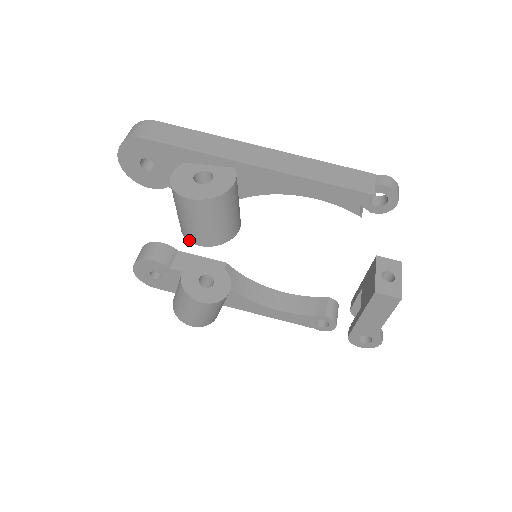
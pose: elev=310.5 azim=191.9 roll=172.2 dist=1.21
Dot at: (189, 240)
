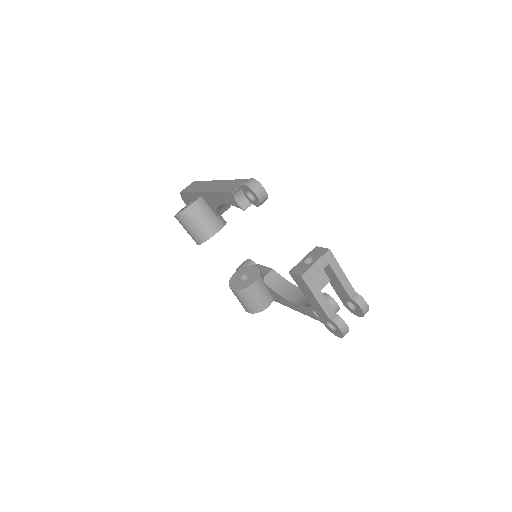
Dot at: occluded
